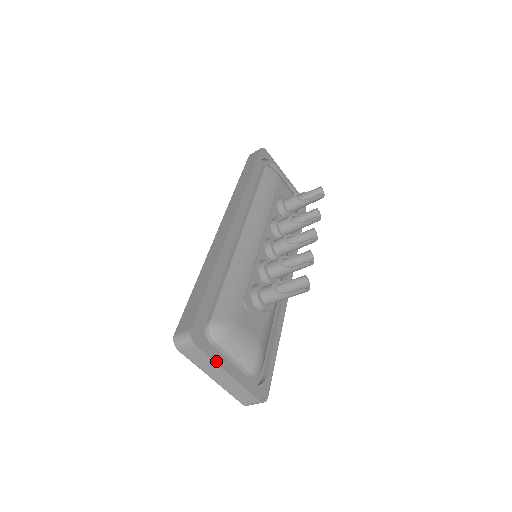
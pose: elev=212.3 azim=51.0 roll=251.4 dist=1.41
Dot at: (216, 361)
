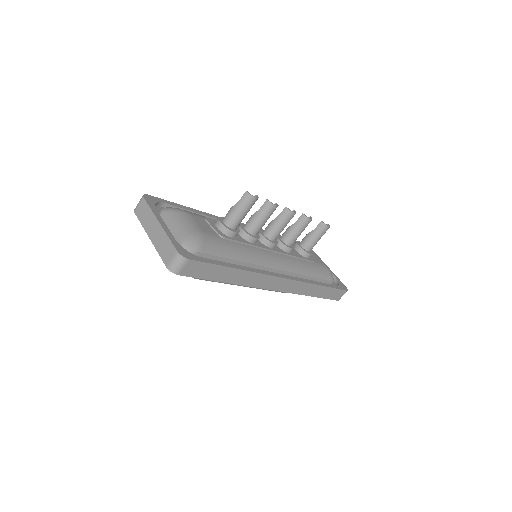
Dot at: (154, 212)
